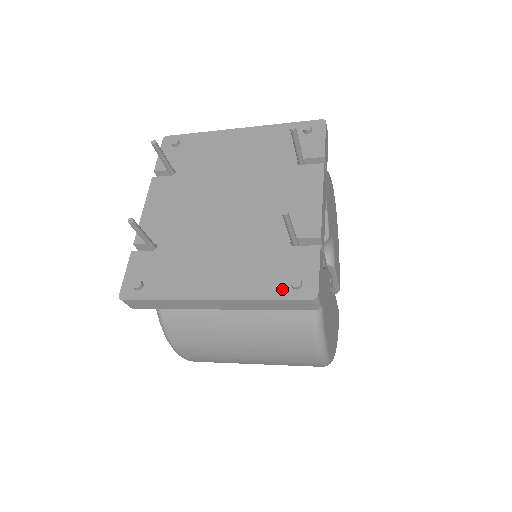
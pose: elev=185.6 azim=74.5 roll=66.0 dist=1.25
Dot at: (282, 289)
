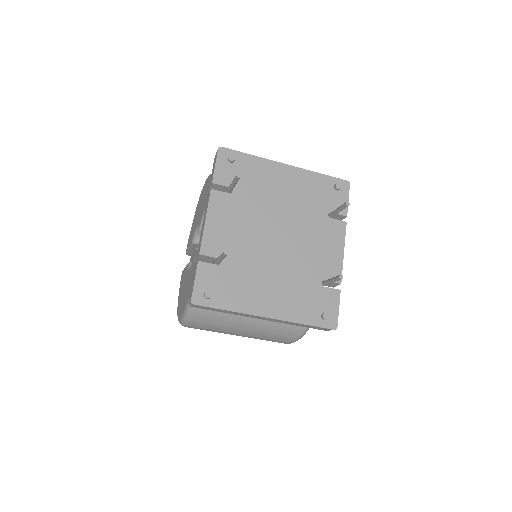
Dot at: (315, 318)
